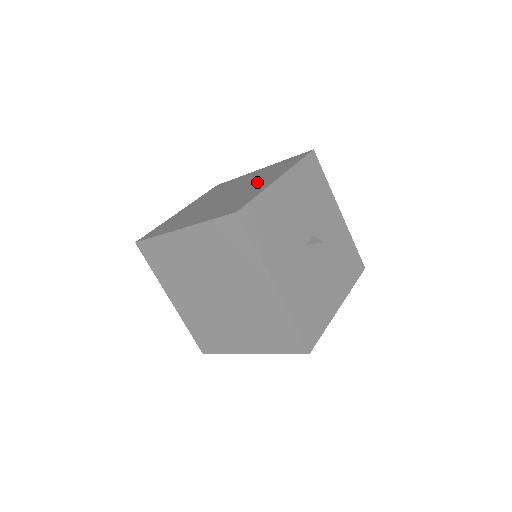
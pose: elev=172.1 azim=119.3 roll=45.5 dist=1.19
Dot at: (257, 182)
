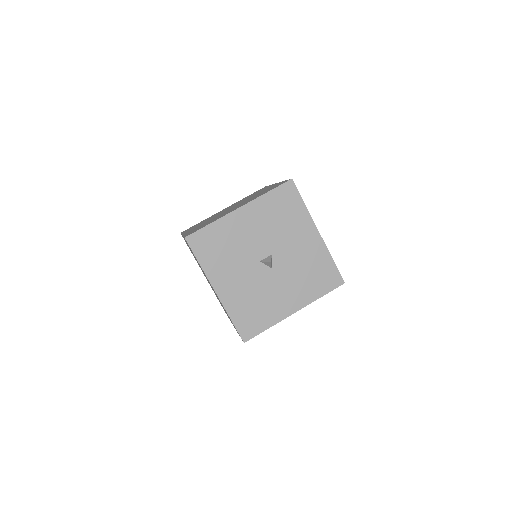
Dot at: (241, 204)
